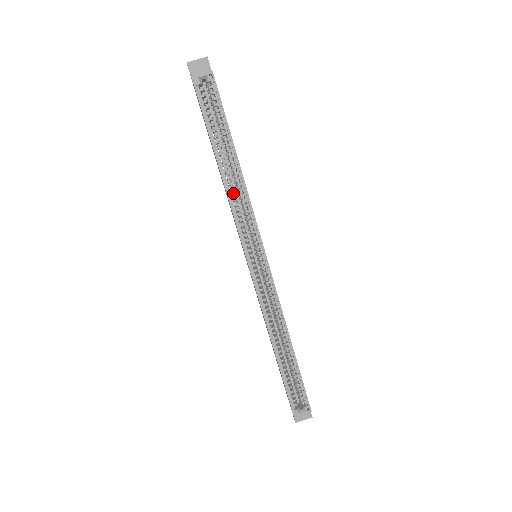
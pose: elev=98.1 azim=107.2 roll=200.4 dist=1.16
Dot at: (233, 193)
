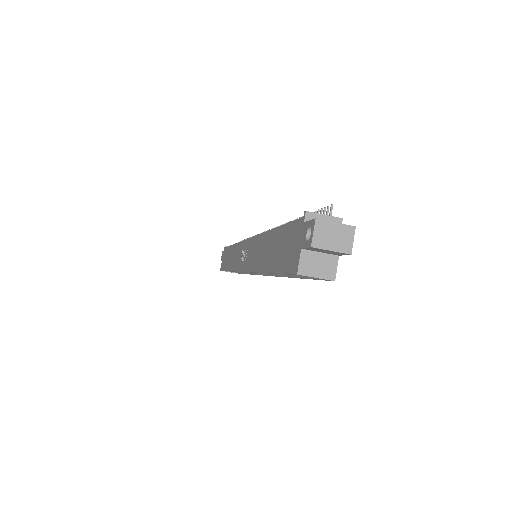
Dot at: occluded
